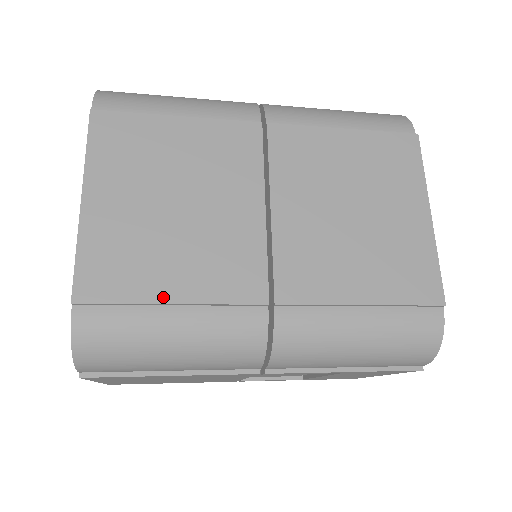
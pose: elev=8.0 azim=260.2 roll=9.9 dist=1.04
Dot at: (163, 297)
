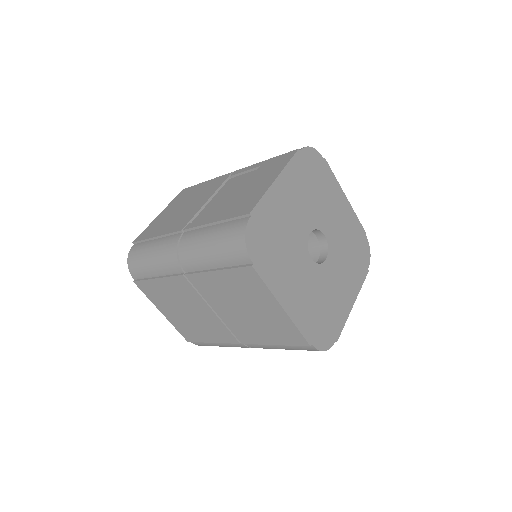
Dot at: (208, 341)
